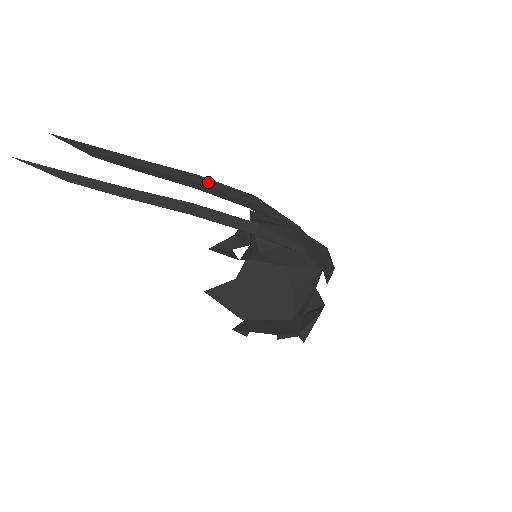
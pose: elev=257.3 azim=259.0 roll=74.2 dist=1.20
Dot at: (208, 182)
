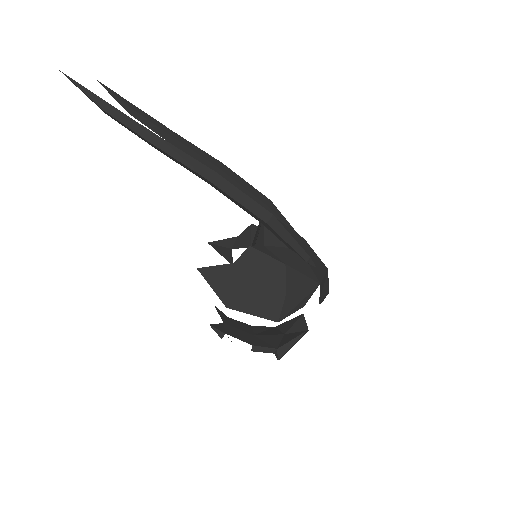
Dot at: (231, 173)
